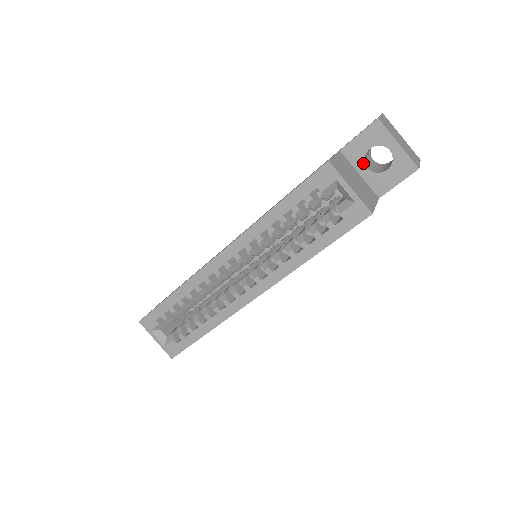
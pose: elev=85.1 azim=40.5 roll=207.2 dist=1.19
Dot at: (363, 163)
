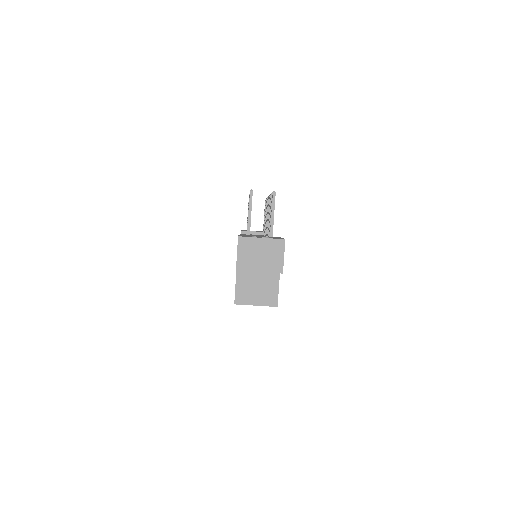
Dot at: occluded
